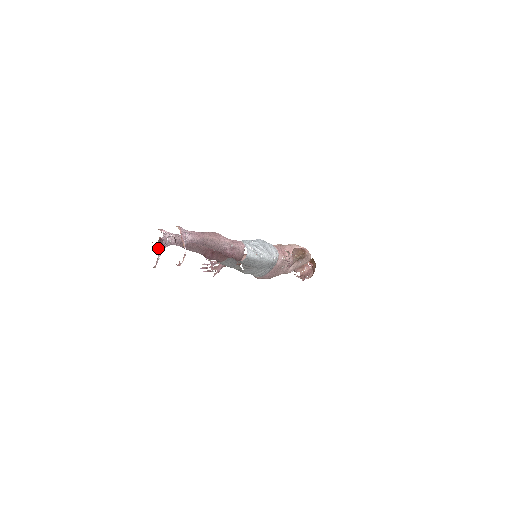
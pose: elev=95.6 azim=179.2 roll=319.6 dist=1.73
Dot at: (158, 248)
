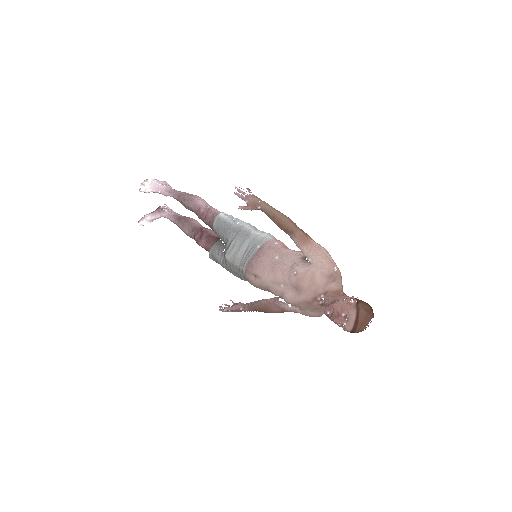
Dot at: (153, 212)
